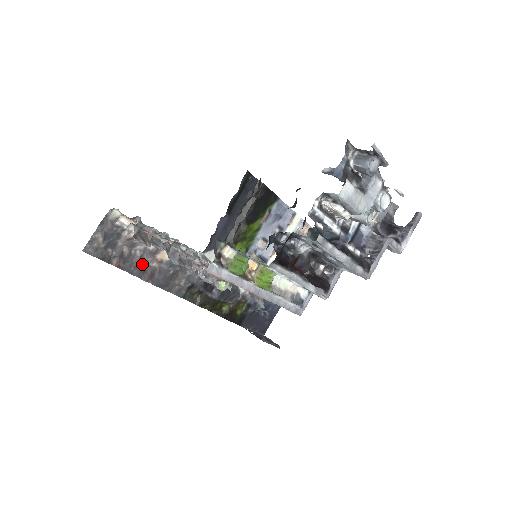
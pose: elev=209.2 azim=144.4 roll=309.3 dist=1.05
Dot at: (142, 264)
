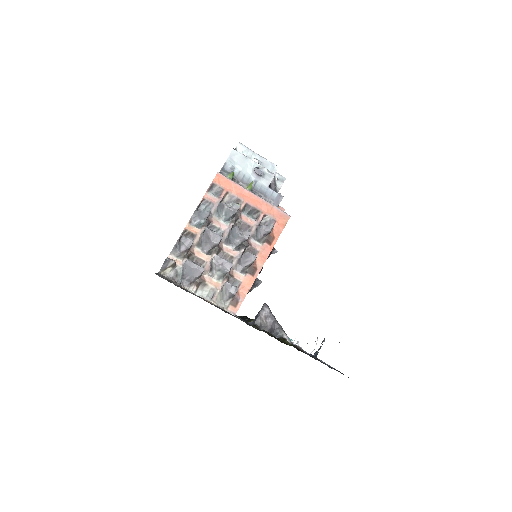
Dot at: occluded
